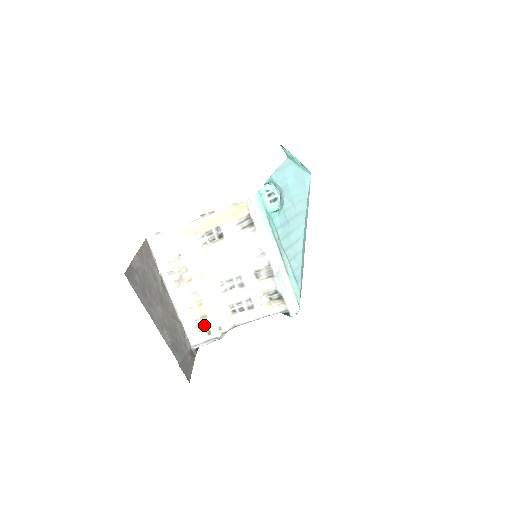
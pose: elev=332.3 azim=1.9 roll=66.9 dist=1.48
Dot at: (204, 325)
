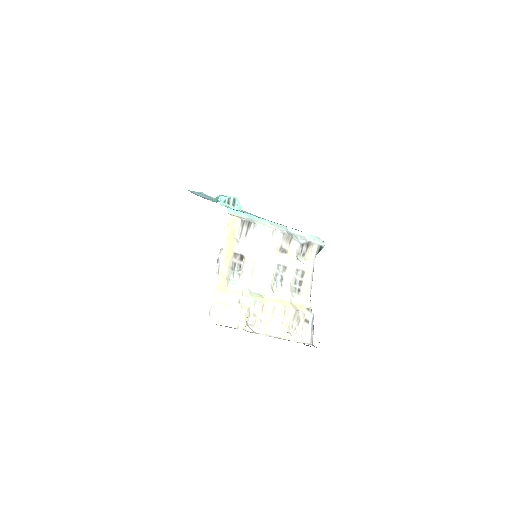
Dot at: (299, 322)
